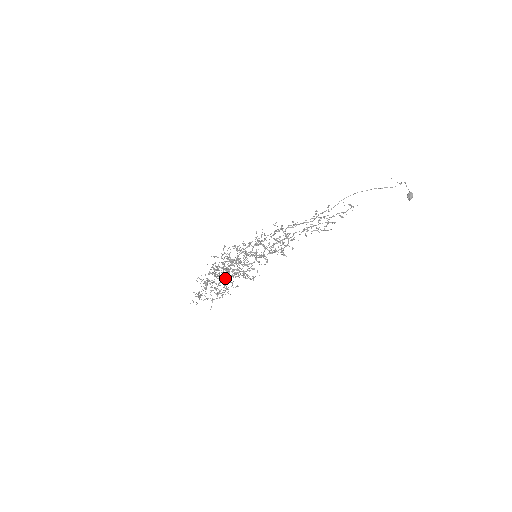
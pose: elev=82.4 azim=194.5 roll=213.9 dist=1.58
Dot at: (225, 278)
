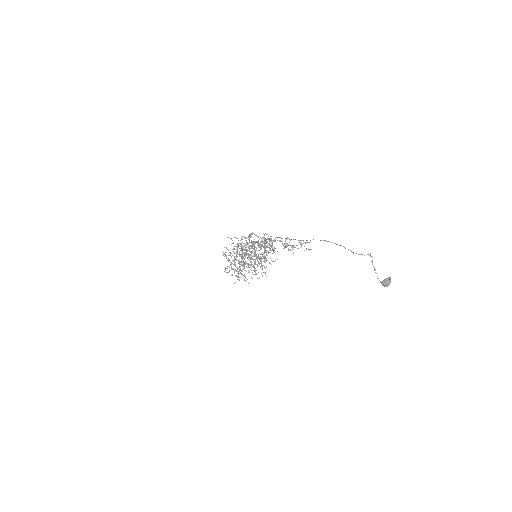
Dot at: occluded
